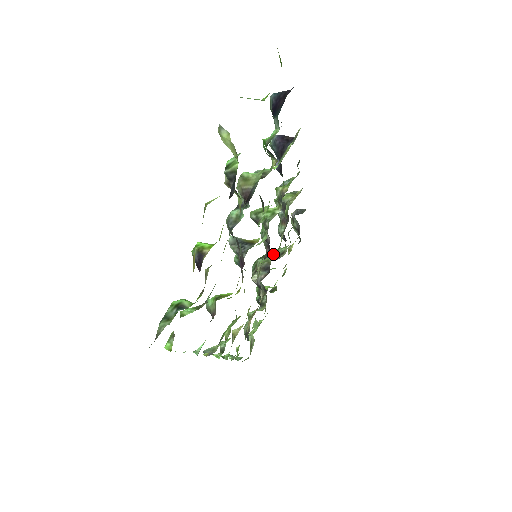
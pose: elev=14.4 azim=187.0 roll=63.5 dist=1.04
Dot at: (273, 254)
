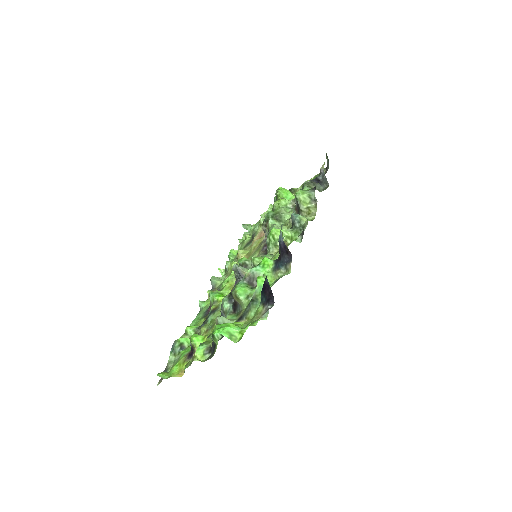
Dot at: (282, 221)
